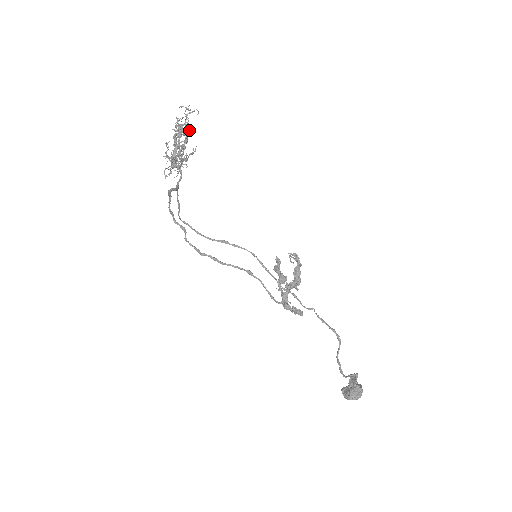
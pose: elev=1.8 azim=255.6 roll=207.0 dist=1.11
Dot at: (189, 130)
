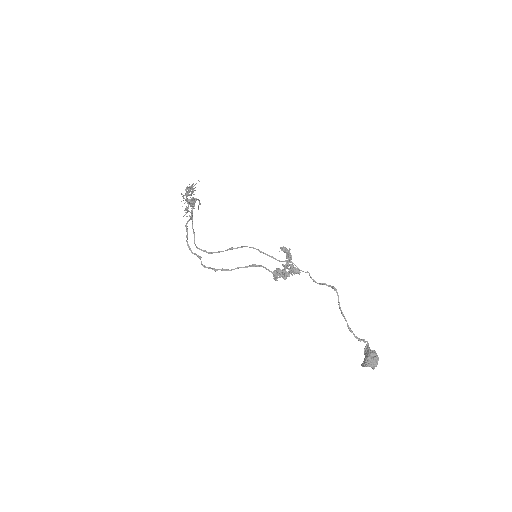
Dot at: occluded
